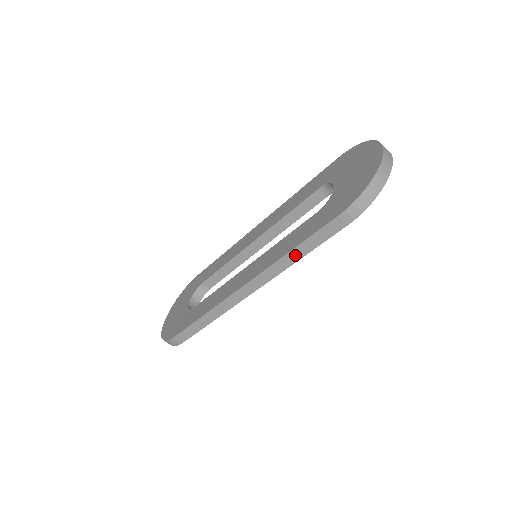
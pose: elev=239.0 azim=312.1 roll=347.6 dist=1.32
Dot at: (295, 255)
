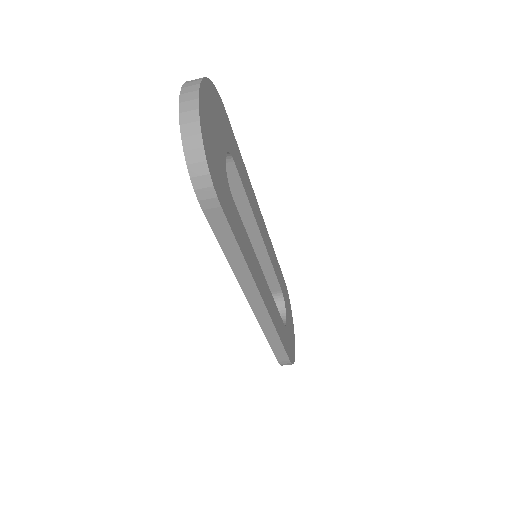
Dot at: (236, 259)
